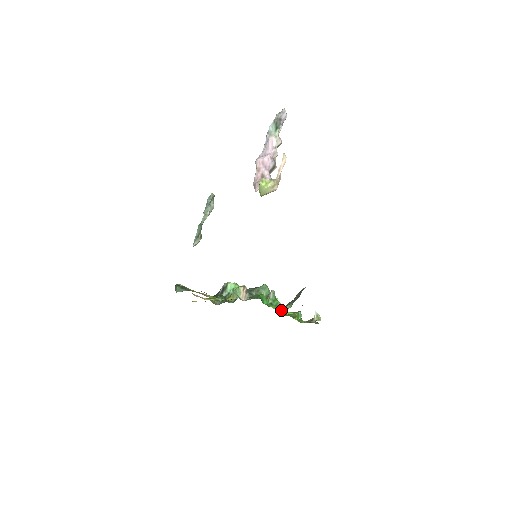
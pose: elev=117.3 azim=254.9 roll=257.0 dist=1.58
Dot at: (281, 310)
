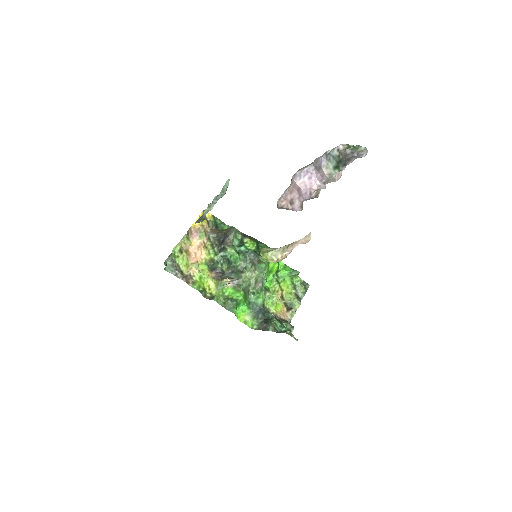
Dot at: (250, 319)
